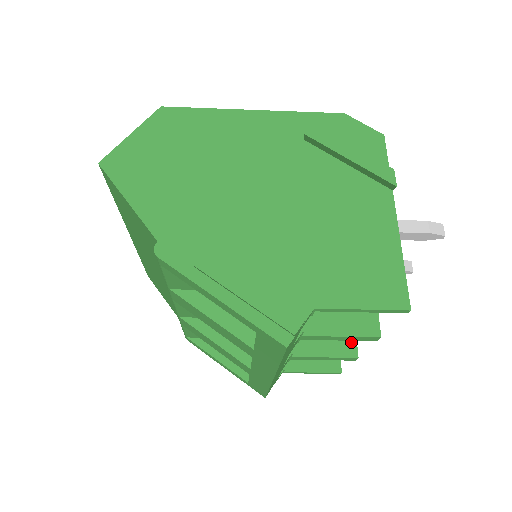
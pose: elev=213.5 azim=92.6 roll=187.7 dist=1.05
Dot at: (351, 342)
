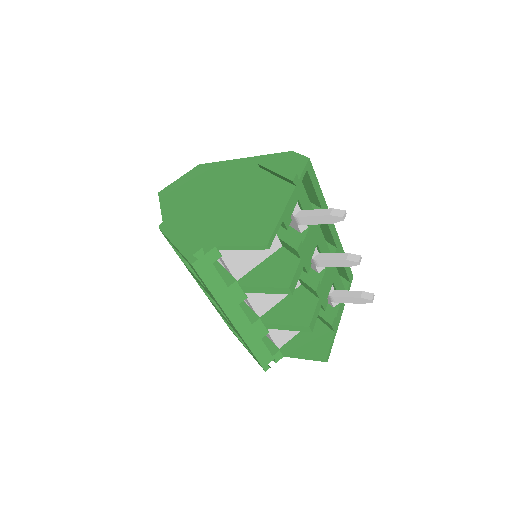
Dot at: (308, 316)
